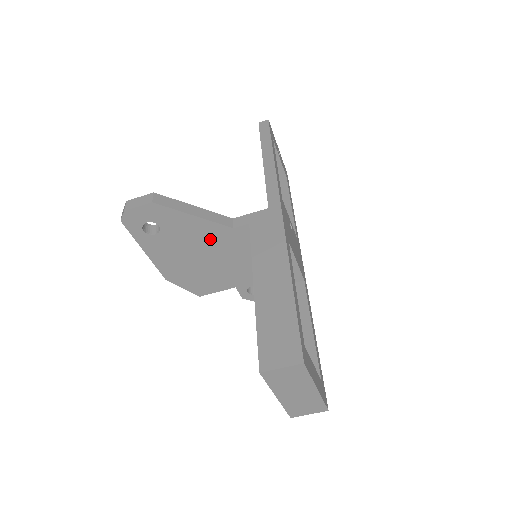
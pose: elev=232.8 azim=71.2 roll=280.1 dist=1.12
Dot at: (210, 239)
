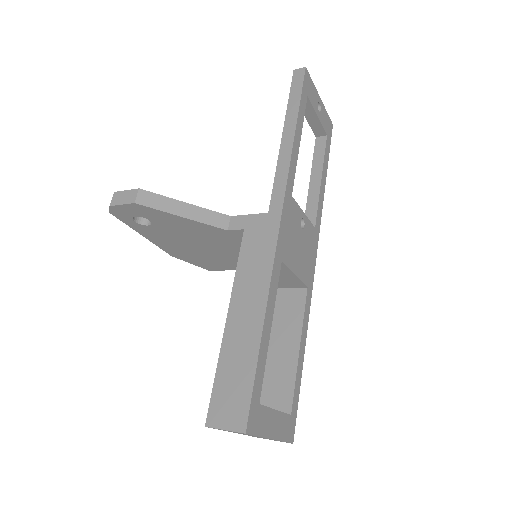
Dot at: (205, 235)
